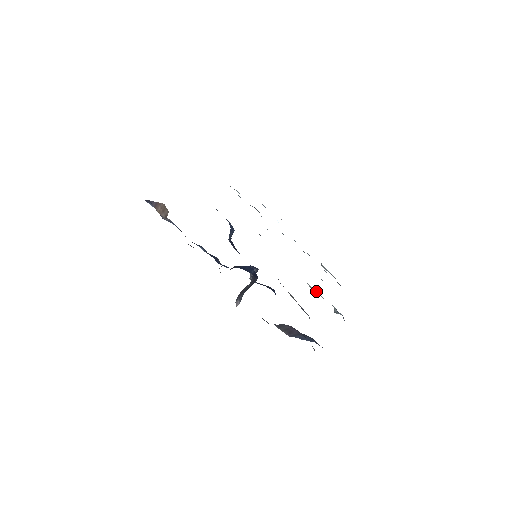
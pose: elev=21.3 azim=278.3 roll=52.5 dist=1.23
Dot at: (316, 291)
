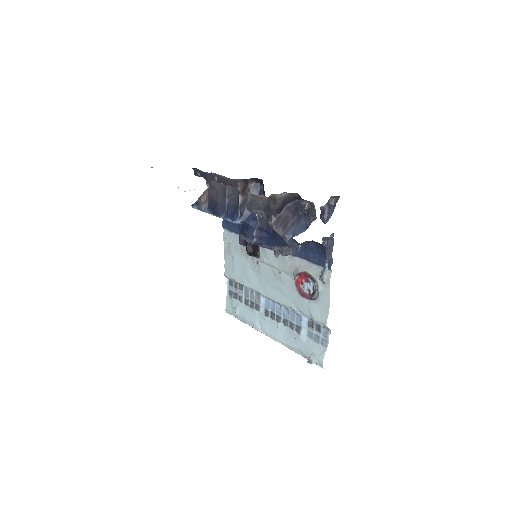
Dot at: (304, 264)
